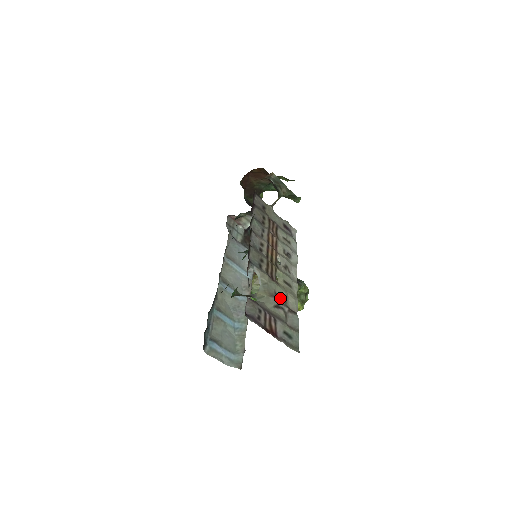
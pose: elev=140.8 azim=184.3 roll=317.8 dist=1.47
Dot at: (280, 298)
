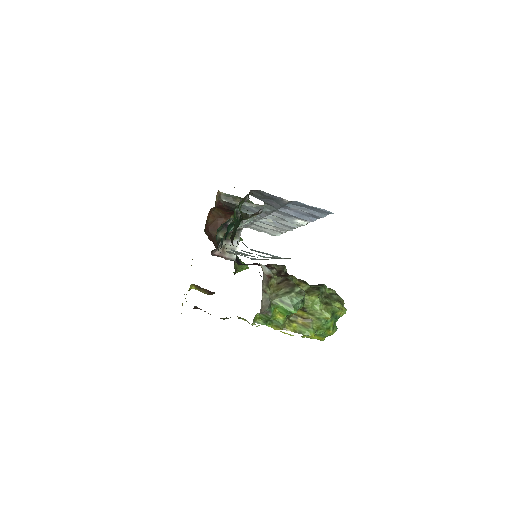
Dot at: occluded
